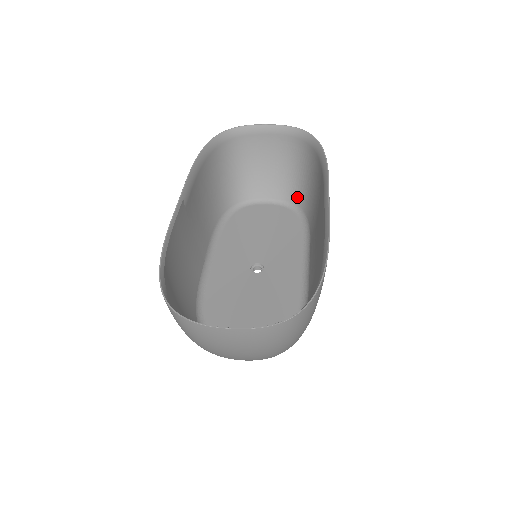
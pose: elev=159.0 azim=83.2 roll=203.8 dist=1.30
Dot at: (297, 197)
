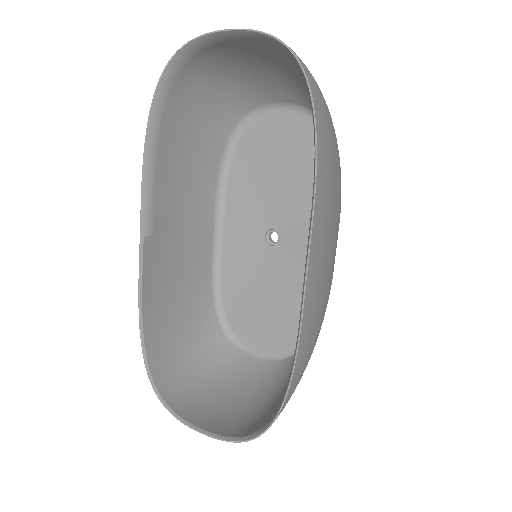
Dot at: occluded
